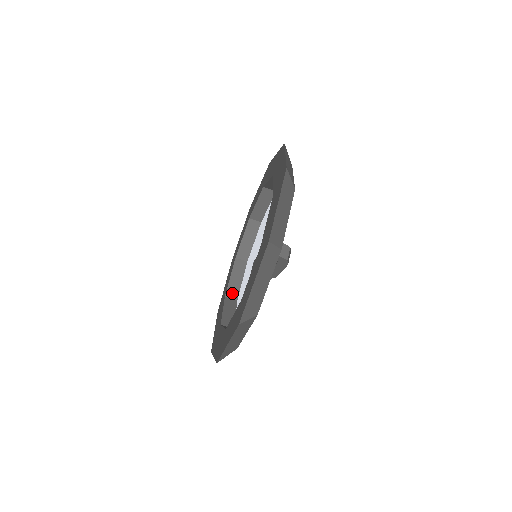
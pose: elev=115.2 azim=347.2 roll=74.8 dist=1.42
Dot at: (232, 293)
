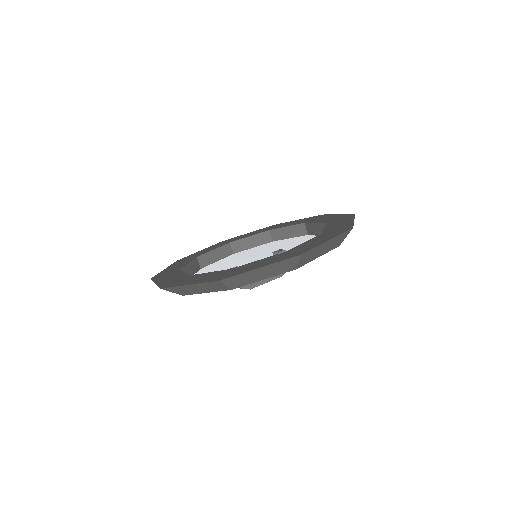
Dot at: occluded
